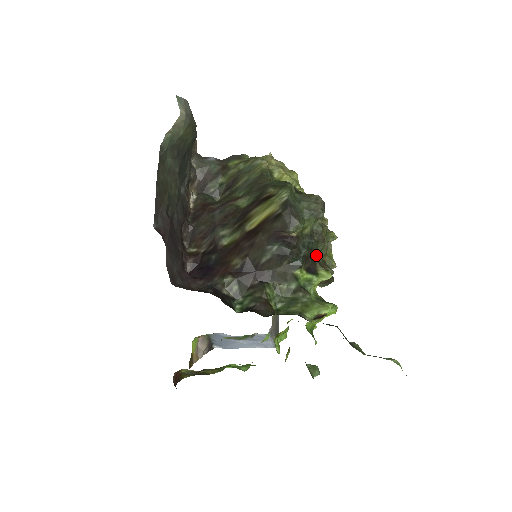
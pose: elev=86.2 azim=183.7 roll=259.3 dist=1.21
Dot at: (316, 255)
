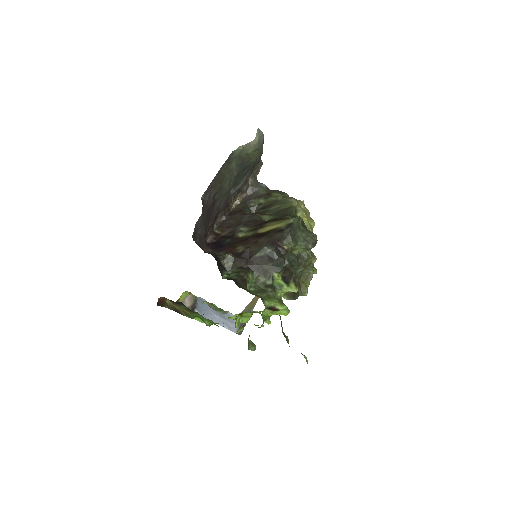
Dot at: (295, 273)
